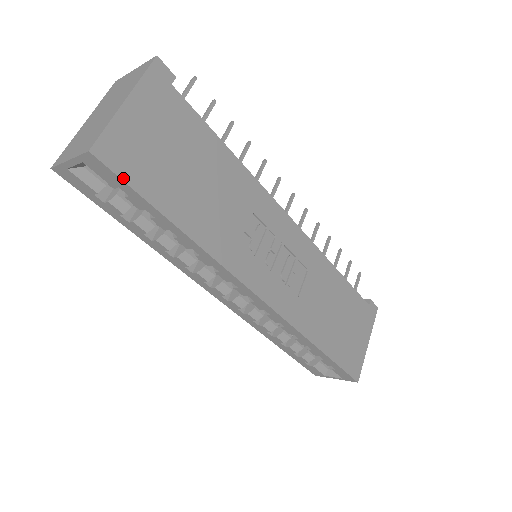
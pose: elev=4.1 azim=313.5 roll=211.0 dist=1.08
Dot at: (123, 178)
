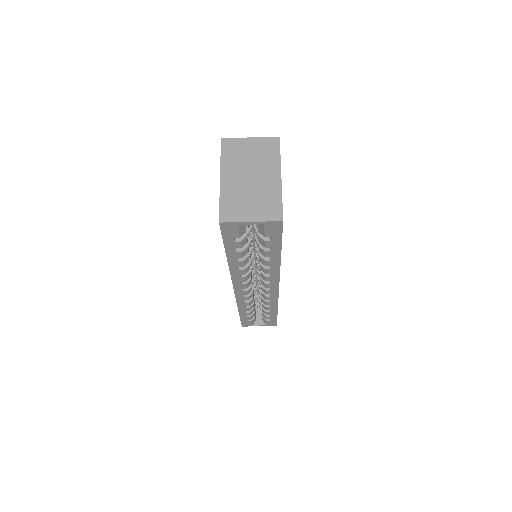
Dot at: occluded
